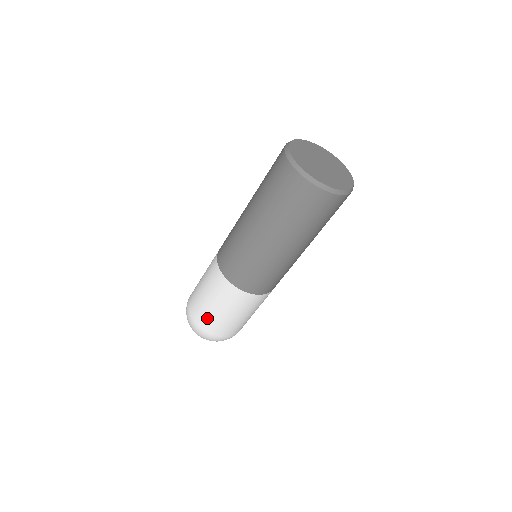
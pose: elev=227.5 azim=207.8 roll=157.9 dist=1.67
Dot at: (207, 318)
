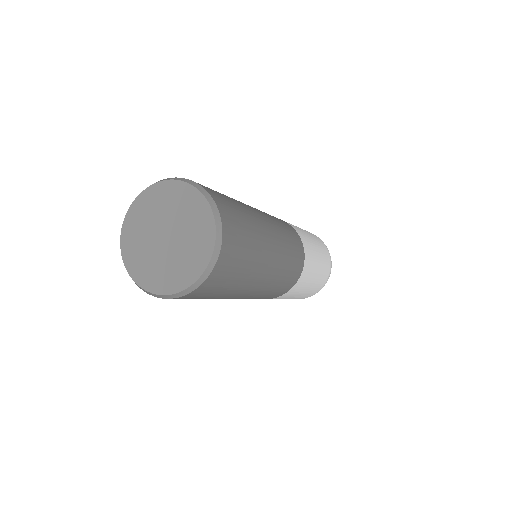
Dot at: occluded
